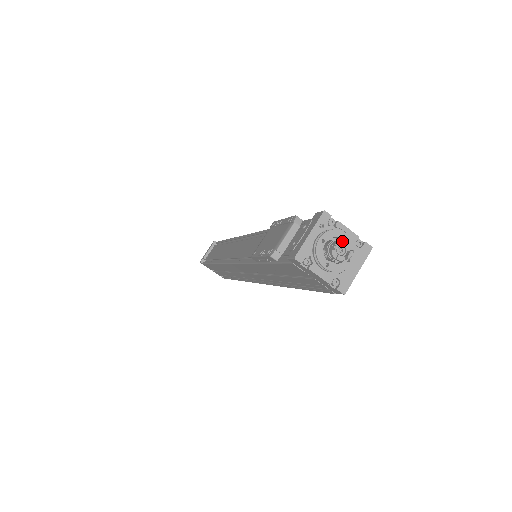
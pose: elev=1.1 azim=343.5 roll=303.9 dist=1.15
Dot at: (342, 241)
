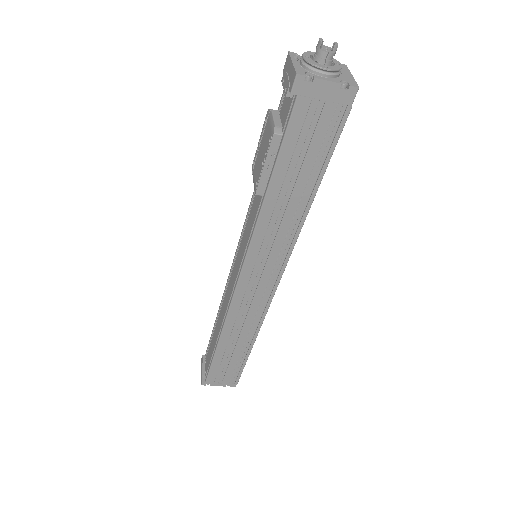
Dot at: (321, 45)
